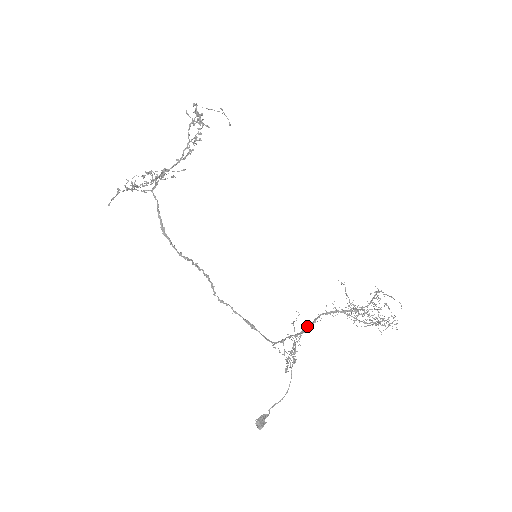
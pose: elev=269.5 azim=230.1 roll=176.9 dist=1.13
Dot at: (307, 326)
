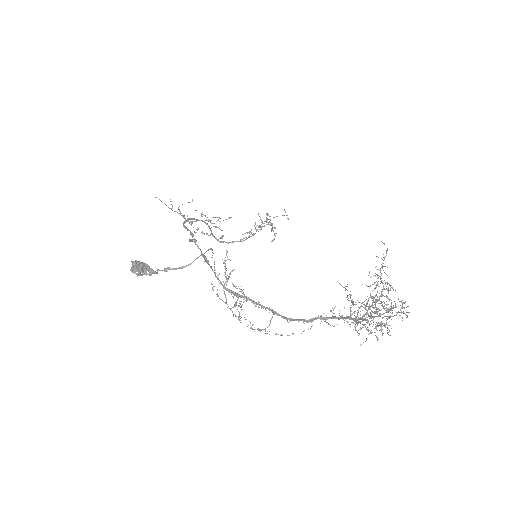
Dot at: (286, 317)
